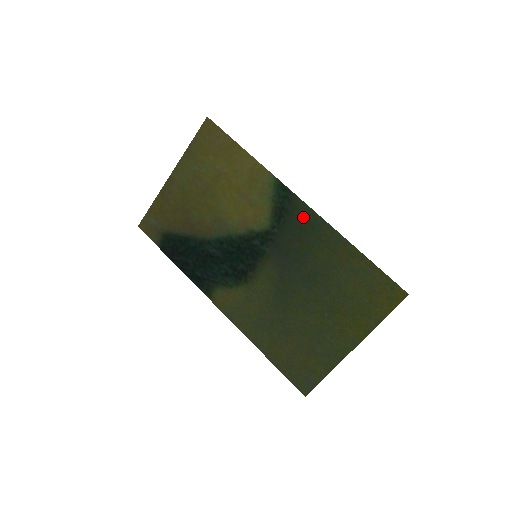
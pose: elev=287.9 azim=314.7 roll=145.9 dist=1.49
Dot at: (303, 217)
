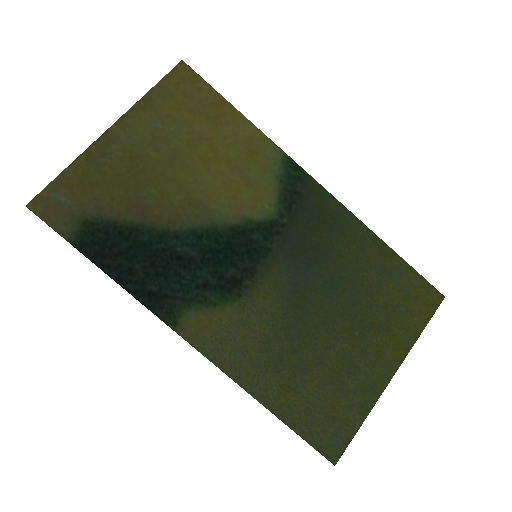
Dot at: (321, 204)
